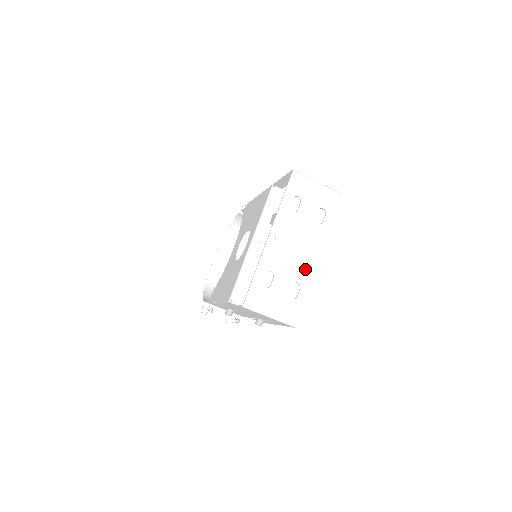
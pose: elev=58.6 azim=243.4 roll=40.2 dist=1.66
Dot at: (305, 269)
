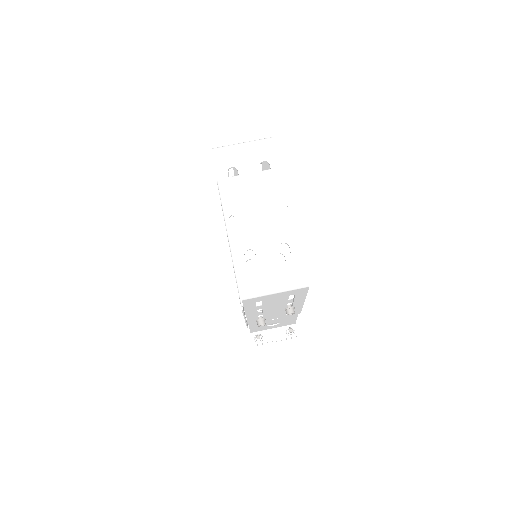
Dot at: (282, 226)
